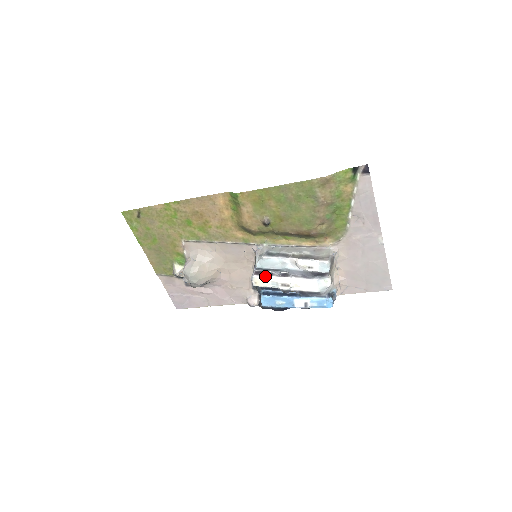
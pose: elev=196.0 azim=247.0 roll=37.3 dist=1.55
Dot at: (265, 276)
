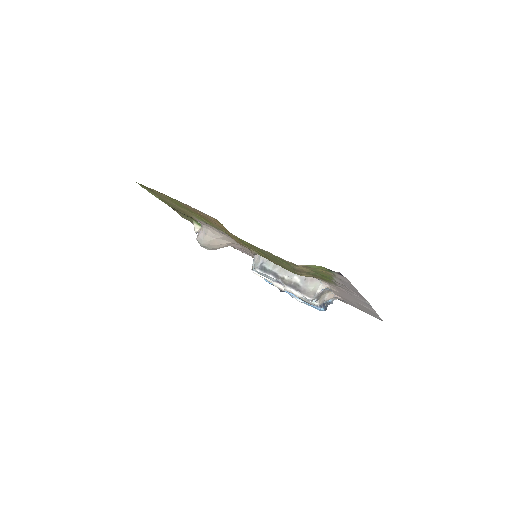
Dot at: (262, 276)
